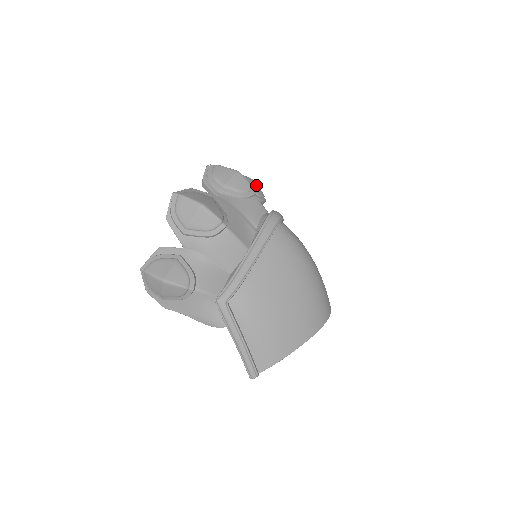
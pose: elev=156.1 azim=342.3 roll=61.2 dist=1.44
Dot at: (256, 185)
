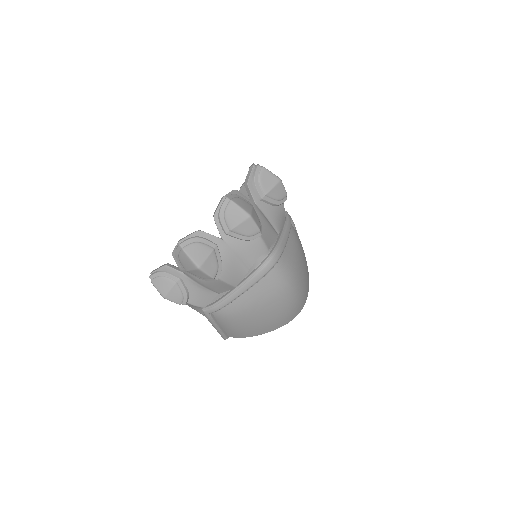
Dot at: (281, 187)
